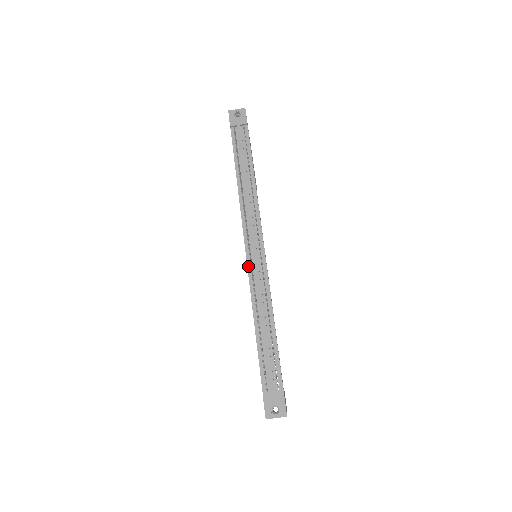
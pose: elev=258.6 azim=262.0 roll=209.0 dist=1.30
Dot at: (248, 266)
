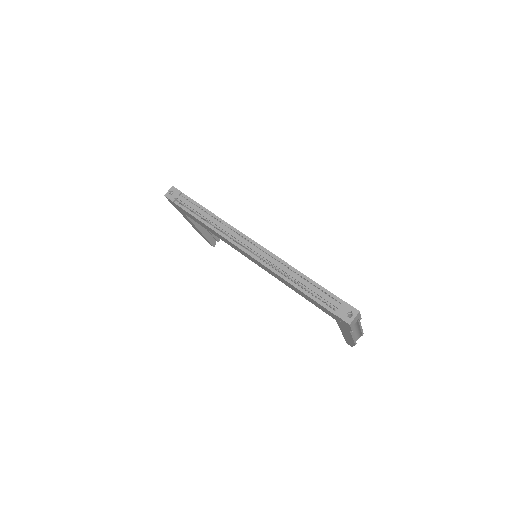
Dot at: (256, 259)
